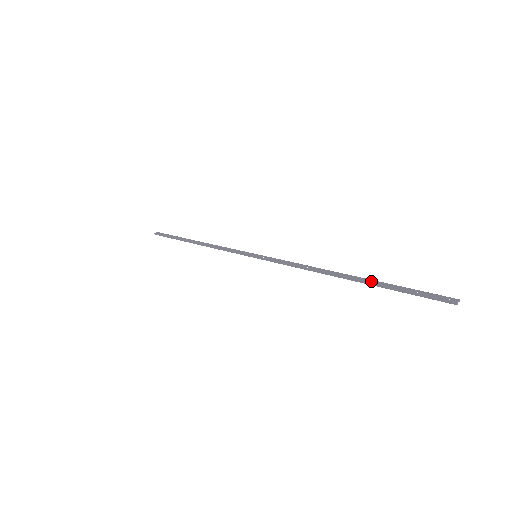
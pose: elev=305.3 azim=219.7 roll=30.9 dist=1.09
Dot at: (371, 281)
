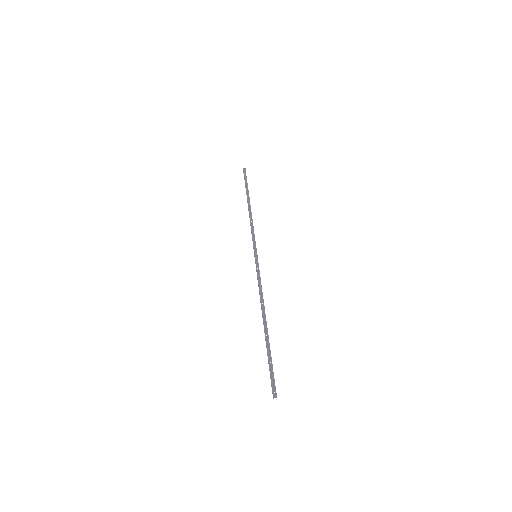
Dot at: (268, 341)
